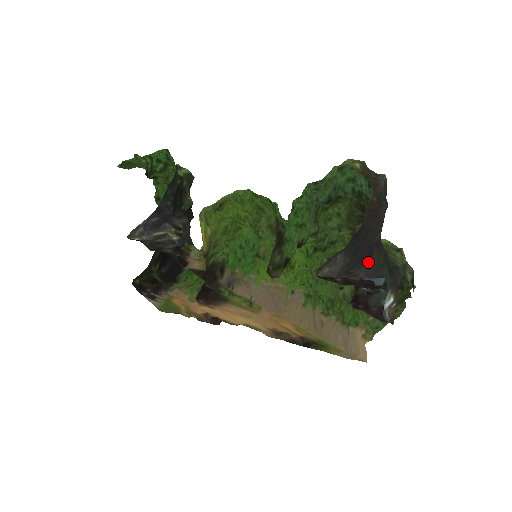
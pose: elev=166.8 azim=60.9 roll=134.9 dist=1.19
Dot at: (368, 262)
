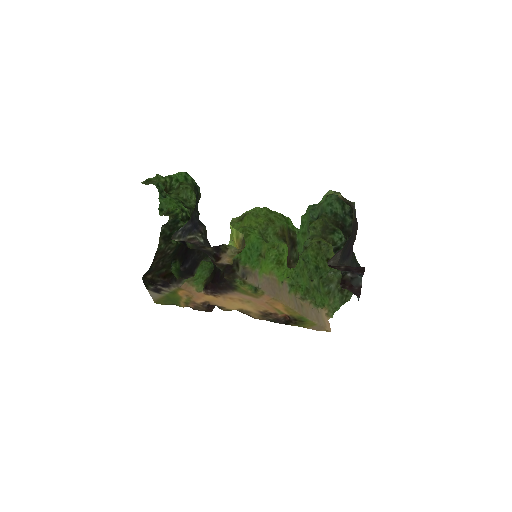
Dot at: (348, 259)
